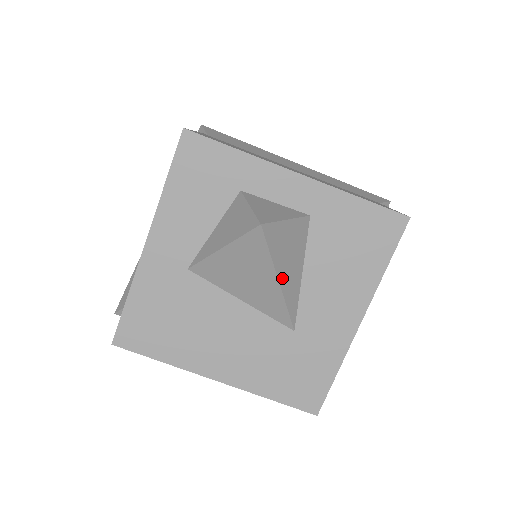
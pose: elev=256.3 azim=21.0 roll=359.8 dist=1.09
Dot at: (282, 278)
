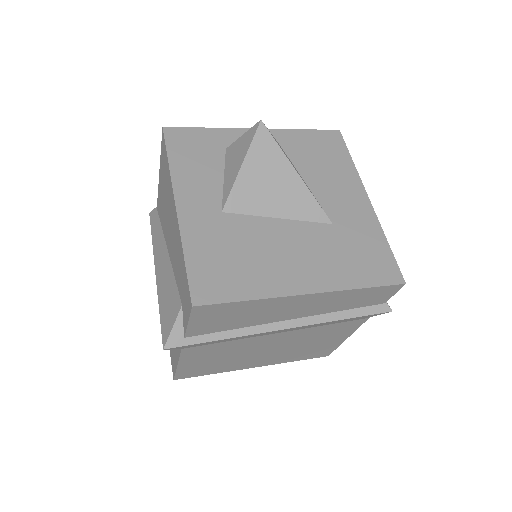
Dot at: (297, 172)
